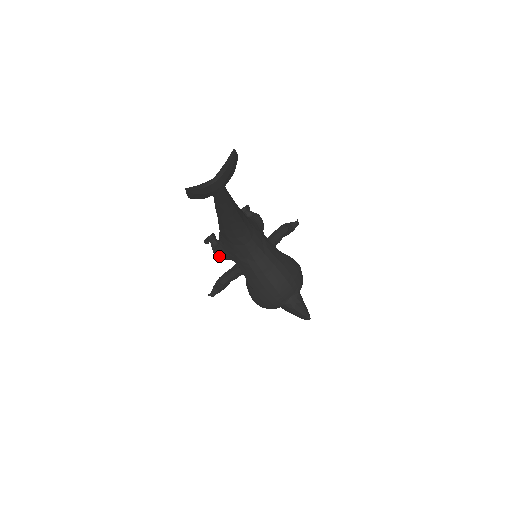
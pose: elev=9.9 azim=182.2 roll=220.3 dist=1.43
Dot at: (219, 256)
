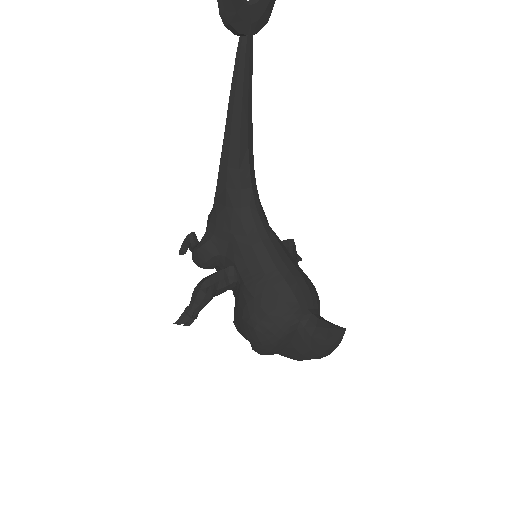
Dot at: (203, 252)
